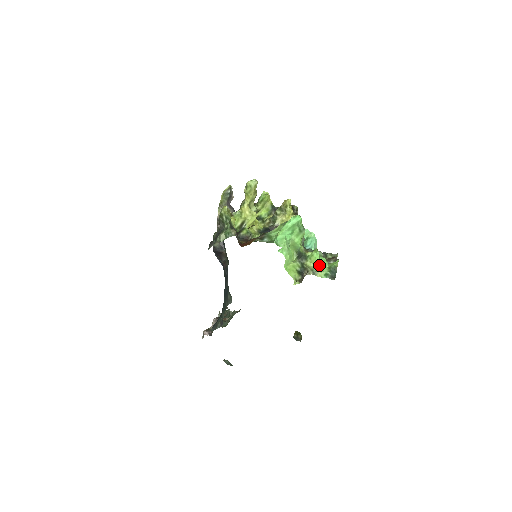
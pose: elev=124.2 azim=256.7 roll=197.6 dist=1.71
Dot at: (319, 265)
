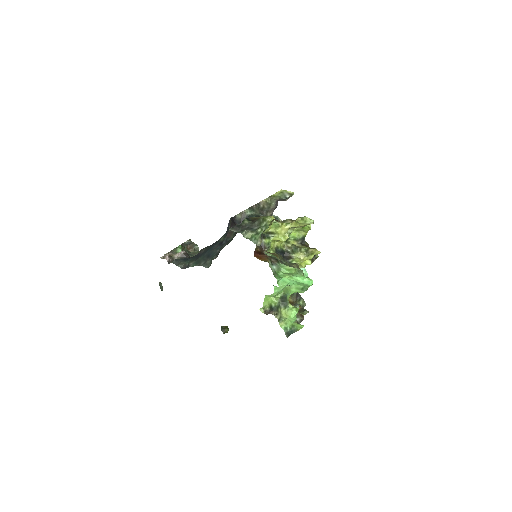
Dot at: (289, 318)
